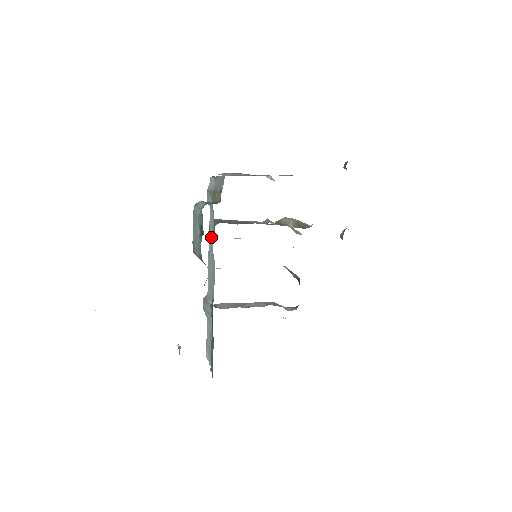
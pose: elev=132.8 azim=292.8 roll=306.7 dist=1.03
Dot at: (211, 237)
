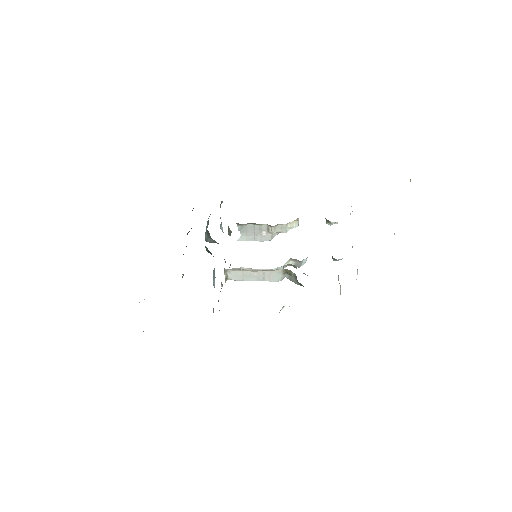
Dot at: occluded
